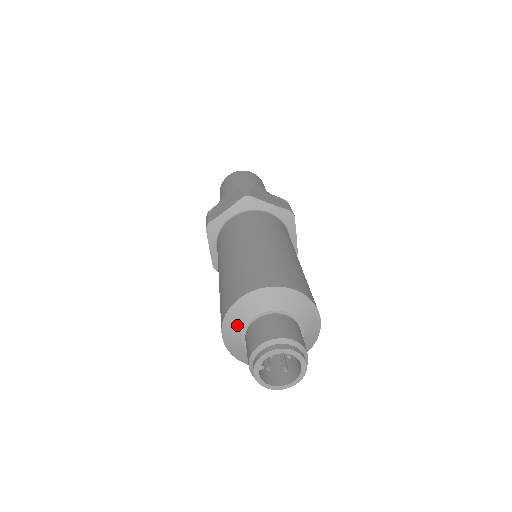
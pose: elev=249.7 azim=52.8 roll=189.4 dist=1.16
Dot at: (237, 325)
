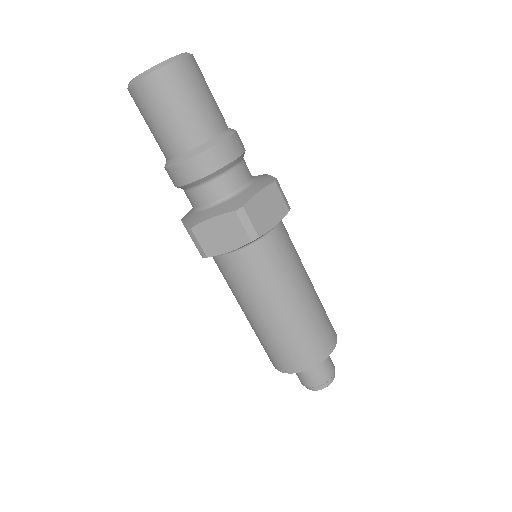
Dot at: occluded
